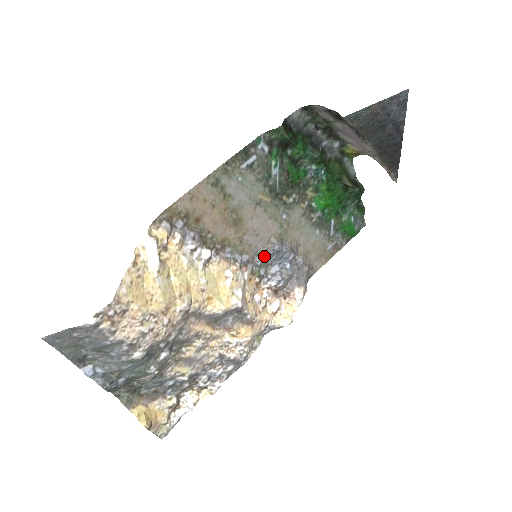
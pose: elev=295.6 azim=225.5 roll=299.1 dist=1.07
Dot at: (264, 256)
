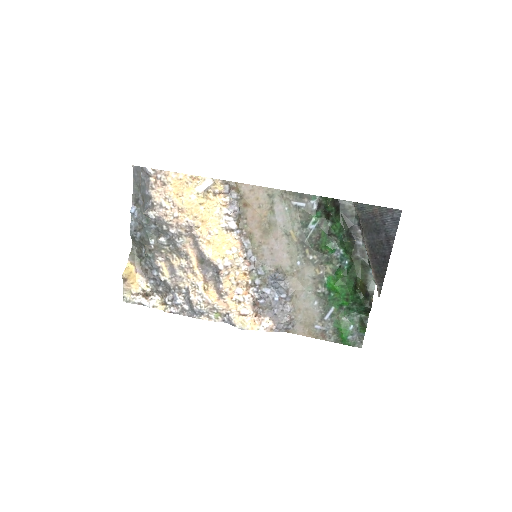
Dot at: (266, 272)
